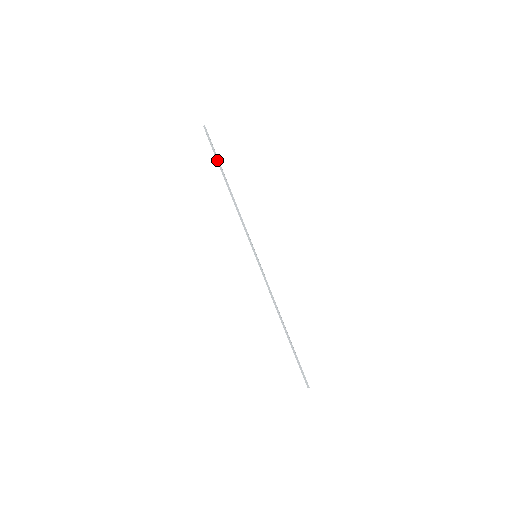
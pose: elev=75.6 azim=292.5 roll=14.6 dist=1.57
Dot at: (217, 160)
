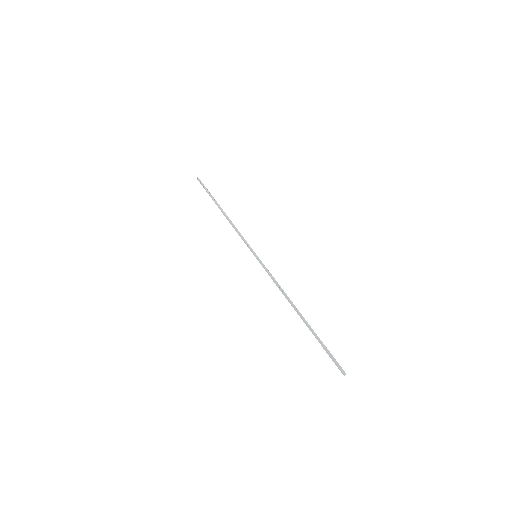
Dot at: (210, 195)
